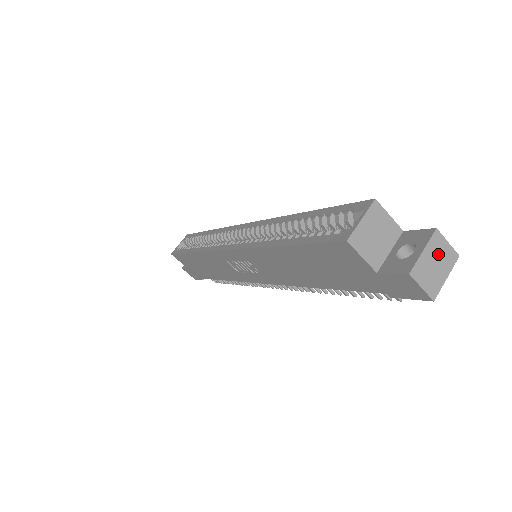
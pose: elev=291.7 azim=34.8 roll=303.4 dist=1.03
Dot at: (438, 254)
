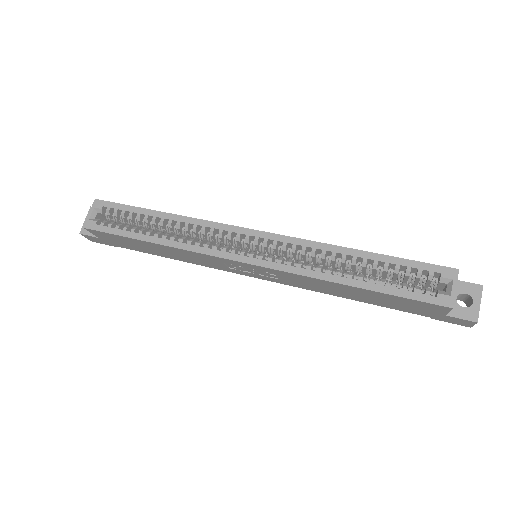
Dot at: occluded
